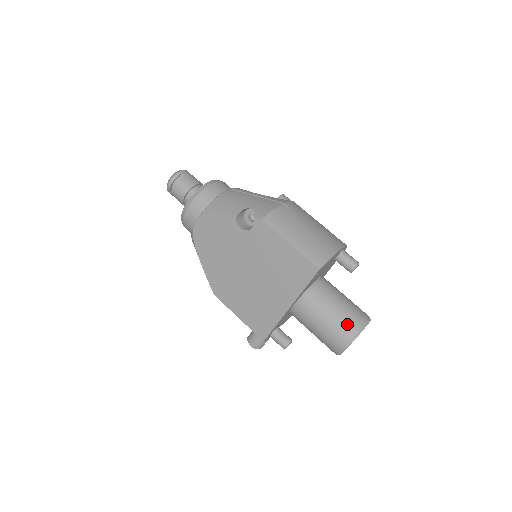
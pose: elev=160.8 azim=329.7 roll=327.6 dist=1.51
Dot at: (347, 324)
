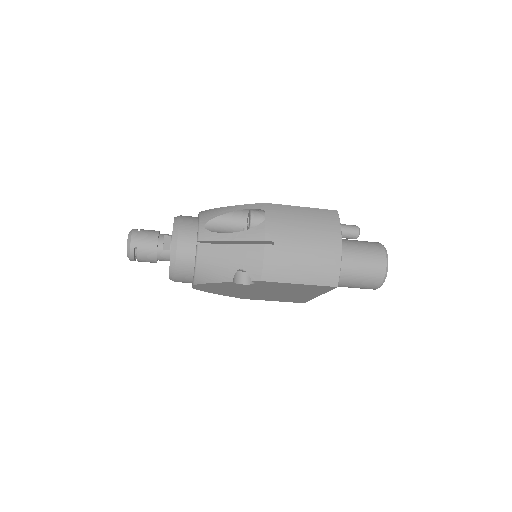
Dot at: (372, 279)
